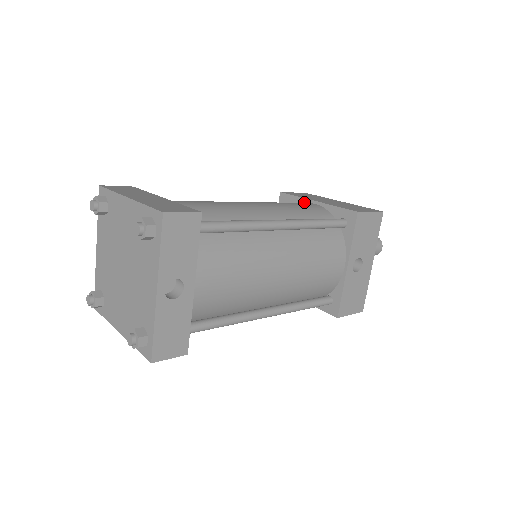
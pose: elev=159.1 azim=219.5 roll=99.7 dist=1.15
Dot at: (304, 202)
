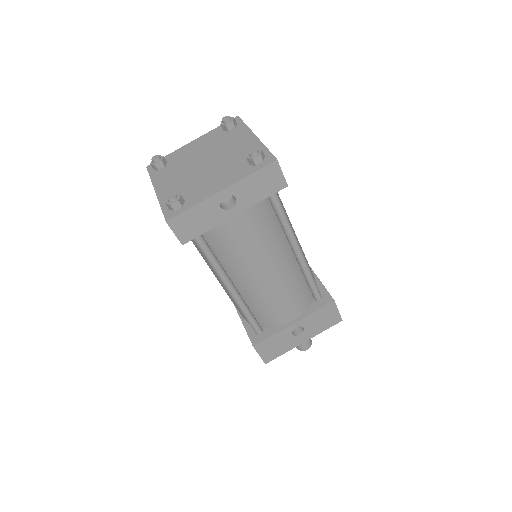
Dot at: occluded
